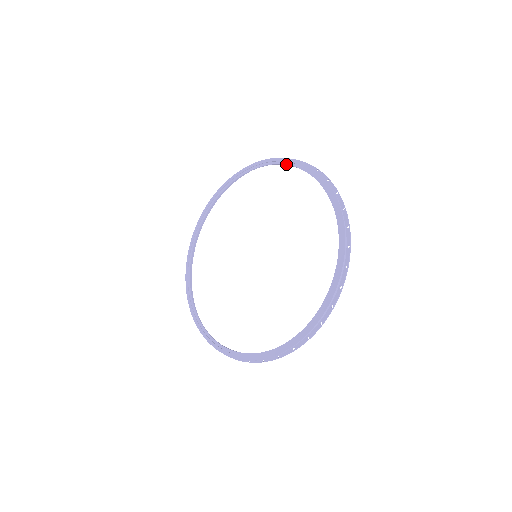
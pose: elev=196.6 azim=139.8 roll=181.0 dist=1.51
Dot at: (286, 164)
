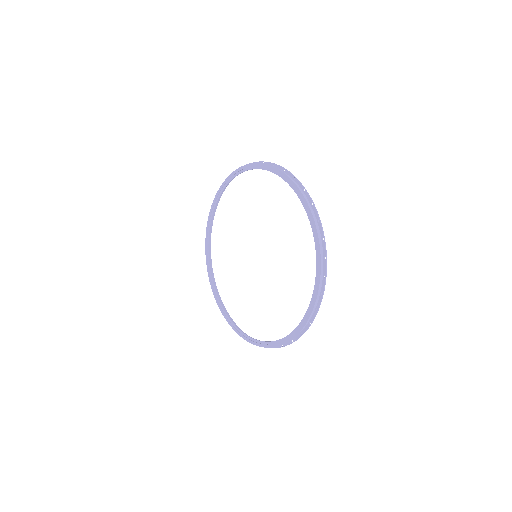
Dot at: (268, 170)
